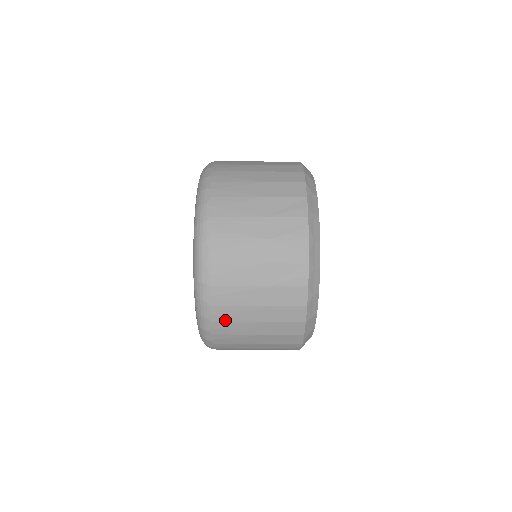
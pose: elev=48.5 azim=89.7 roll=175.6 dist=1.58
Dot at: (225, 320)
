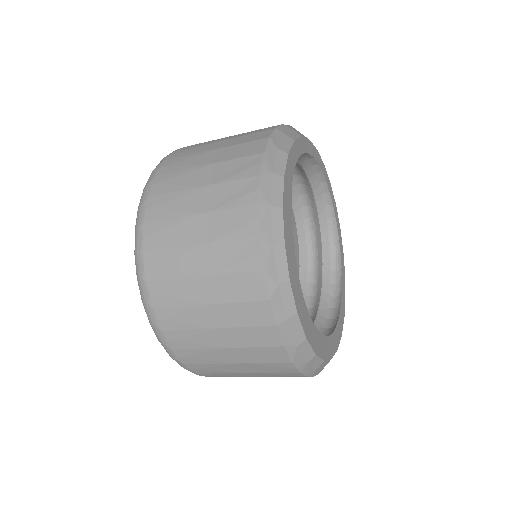
Dot at: (176, 327)
